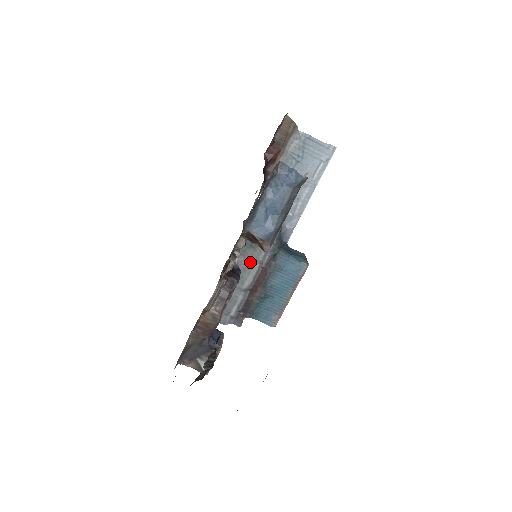
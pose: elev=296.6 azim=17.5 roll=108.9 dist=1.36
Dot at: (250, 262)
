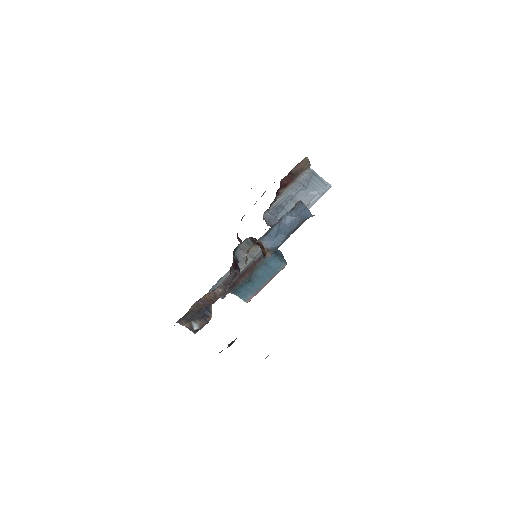
Dot at: (247, 256)
